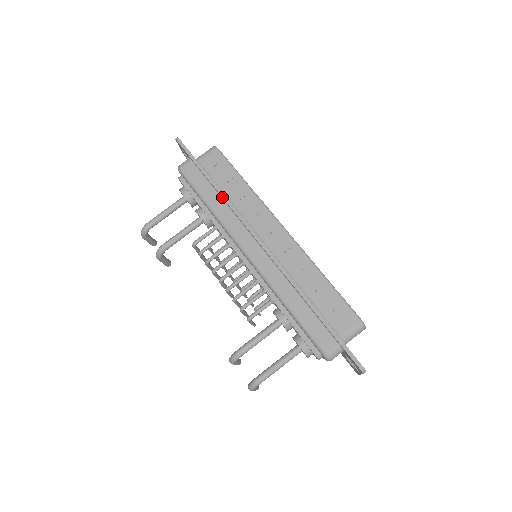
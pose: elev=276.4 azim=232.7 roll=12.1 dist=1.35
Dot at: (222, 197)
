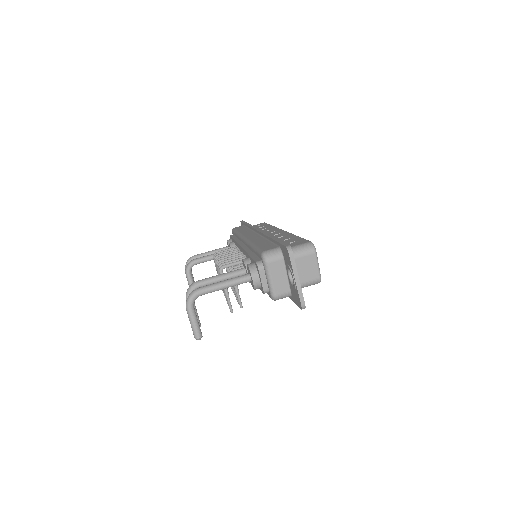
Dot at: (249, 225)
